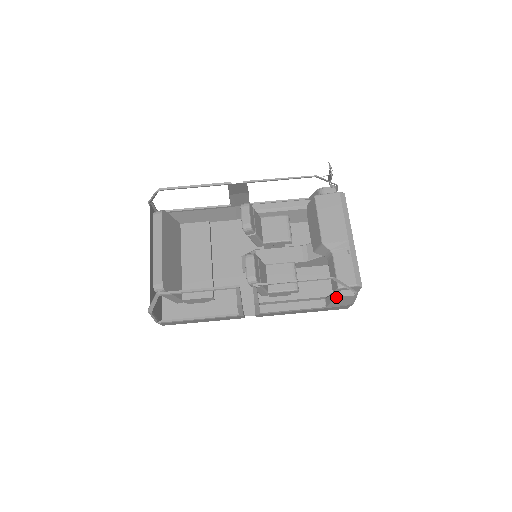
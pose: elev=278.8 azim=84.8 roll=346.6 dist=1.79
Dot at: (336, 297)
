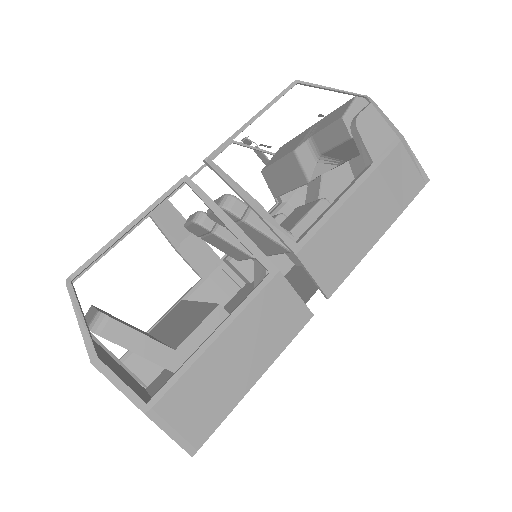
Dot at: (354, 125)
